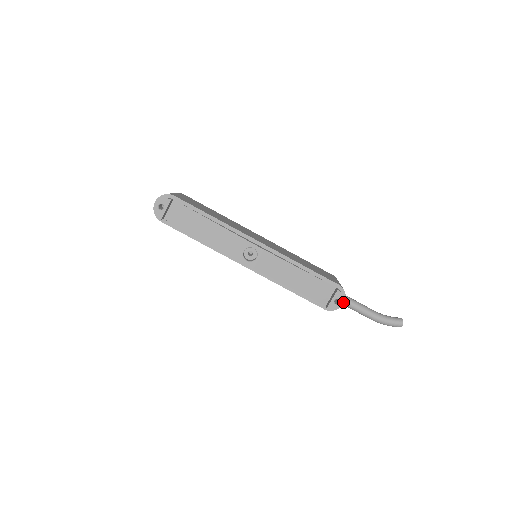
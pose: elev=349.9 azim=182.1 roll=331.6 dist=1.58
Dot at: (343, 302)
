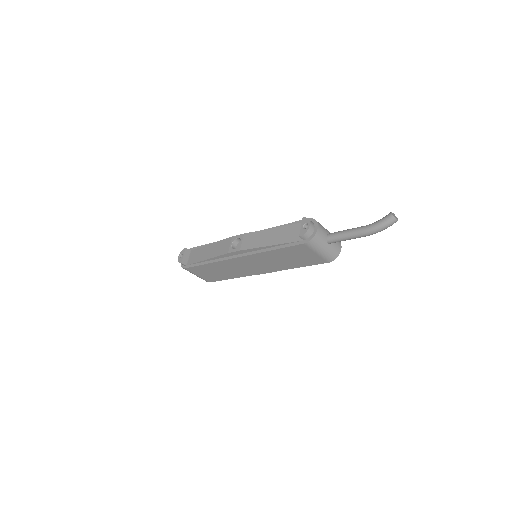
Dot at: (317, 227)
